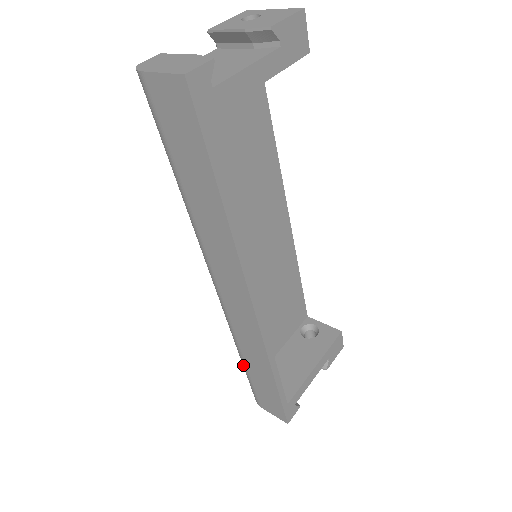
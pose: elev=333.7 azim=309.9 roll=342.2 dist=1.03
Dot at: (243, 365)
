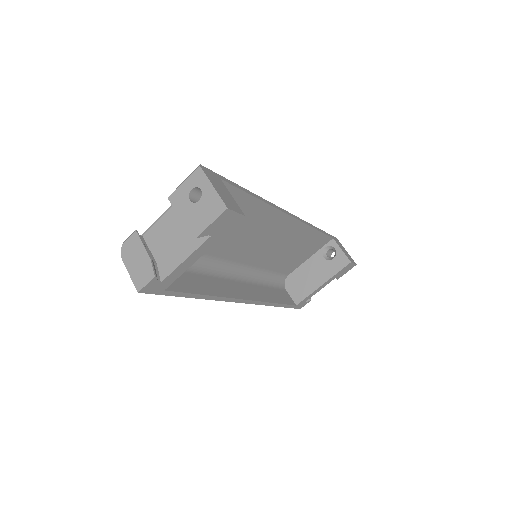
Dot at: occluded
